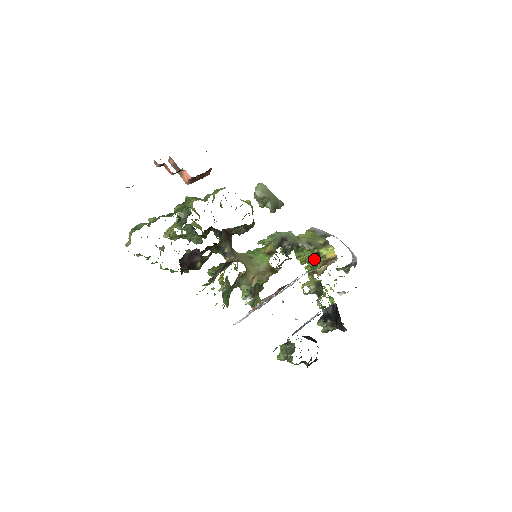
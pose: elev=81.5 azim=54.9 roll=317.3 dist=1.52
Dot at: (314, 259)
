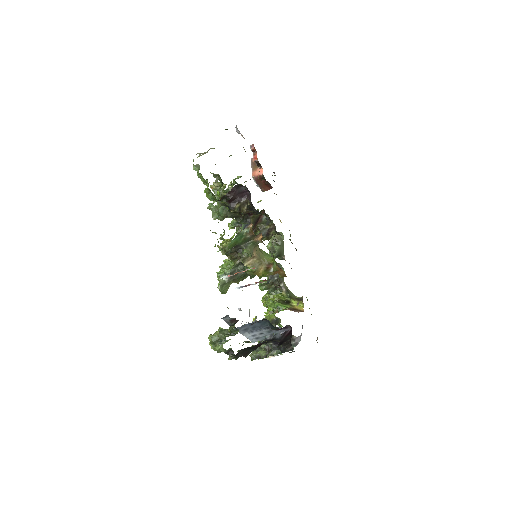
Dot at: (283, 303)
